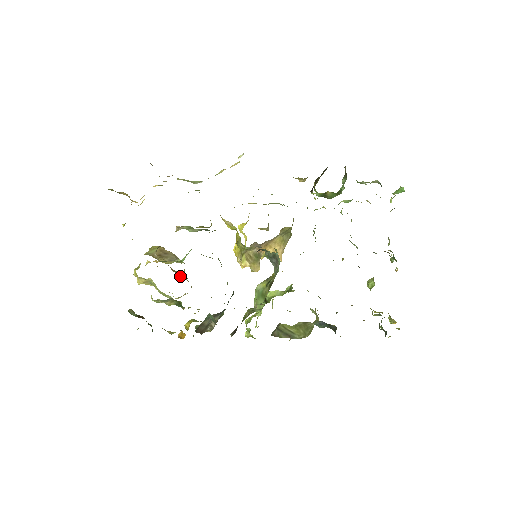
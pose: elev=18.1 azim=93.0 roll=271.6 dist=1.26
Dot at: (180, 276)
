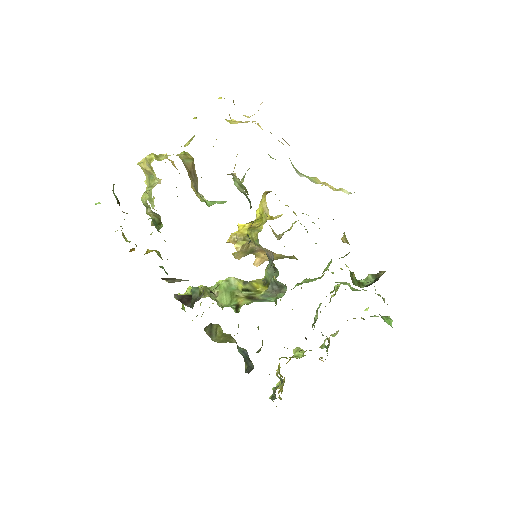
Dot at: occluded
